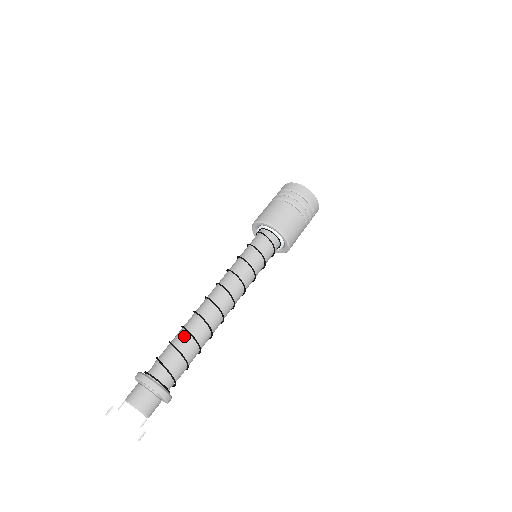
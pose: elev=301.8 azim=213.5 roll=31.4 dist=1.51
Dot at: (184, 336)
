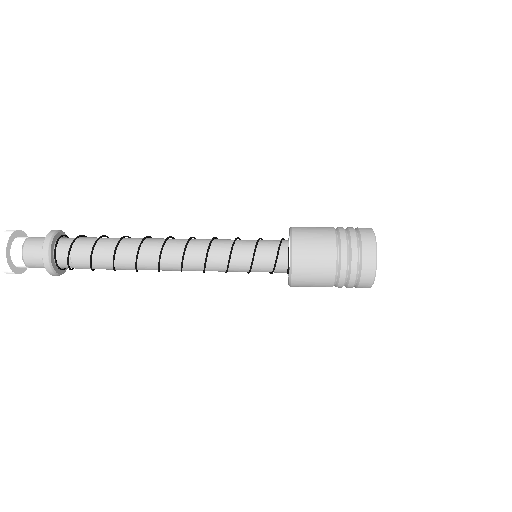
Dot at: (113, 242)
